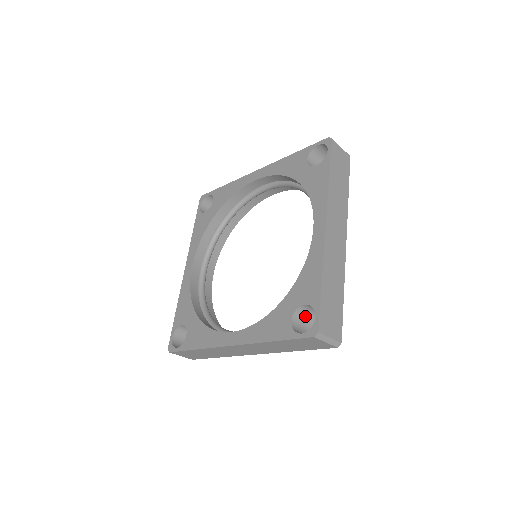
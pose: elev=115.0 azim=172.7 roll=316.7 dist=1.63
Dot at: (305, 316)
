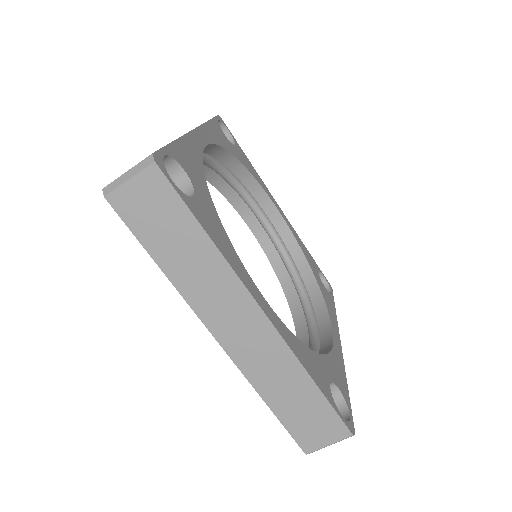
Dot at: occluded
